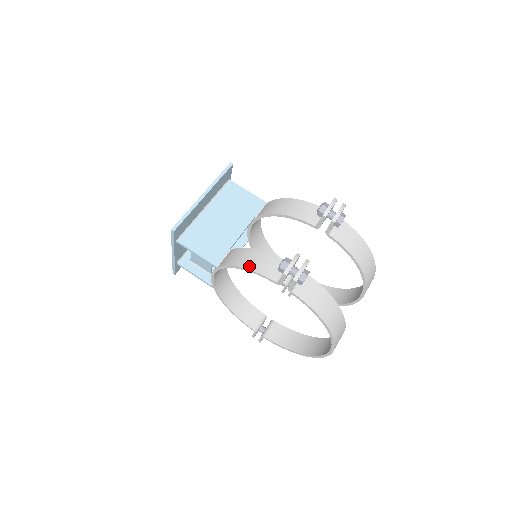
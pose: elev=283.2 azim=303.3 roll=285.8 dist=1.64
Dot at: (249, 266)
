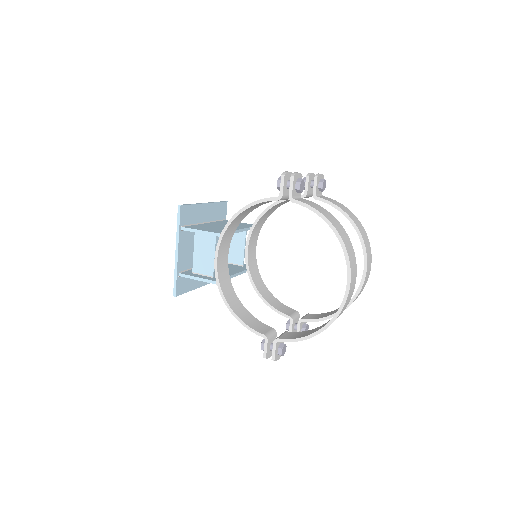
Dot at: (251, 203)
